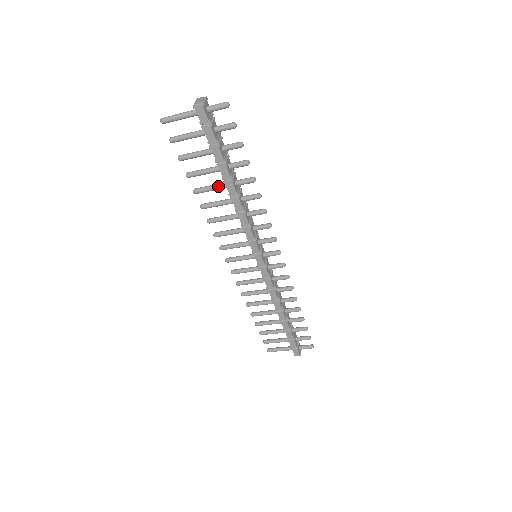
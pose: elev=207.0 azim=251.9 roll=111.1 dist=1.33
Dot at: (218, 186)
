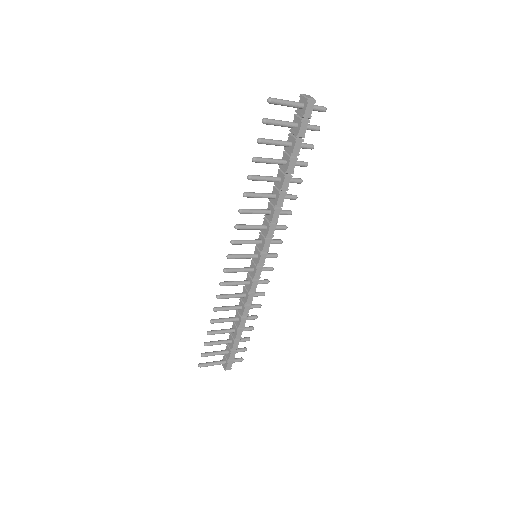
Dot at: (273, 178)
